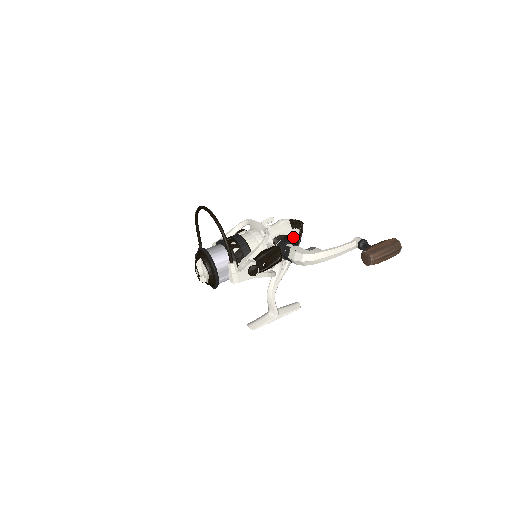
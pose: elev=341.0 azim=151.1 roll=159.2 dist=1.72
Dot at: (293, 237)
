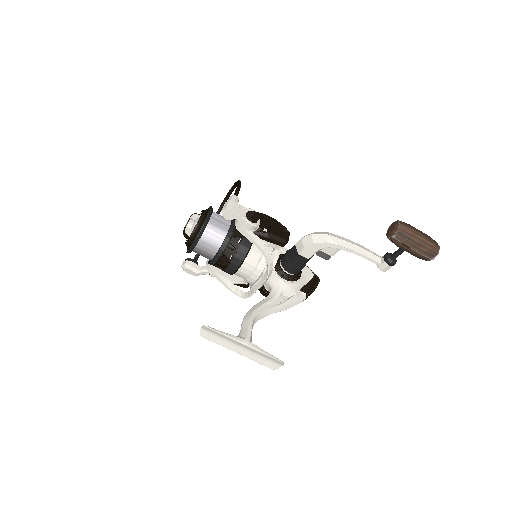
Dot at: (304, 274)
